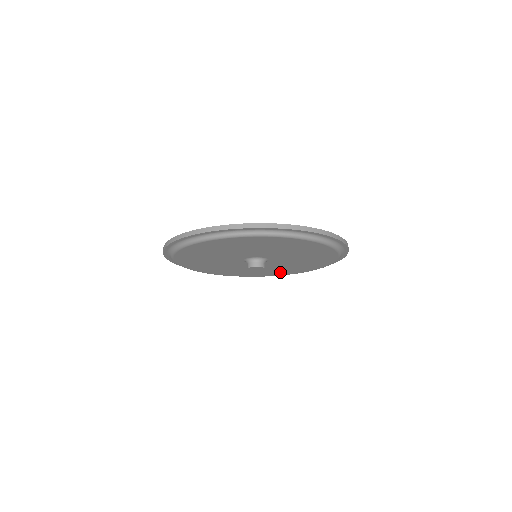
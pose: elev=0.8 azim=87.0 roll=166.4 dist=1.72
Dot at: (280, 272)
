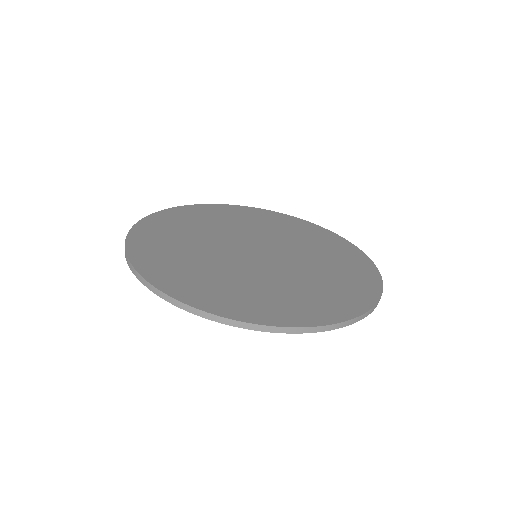
Dot at: occluded
